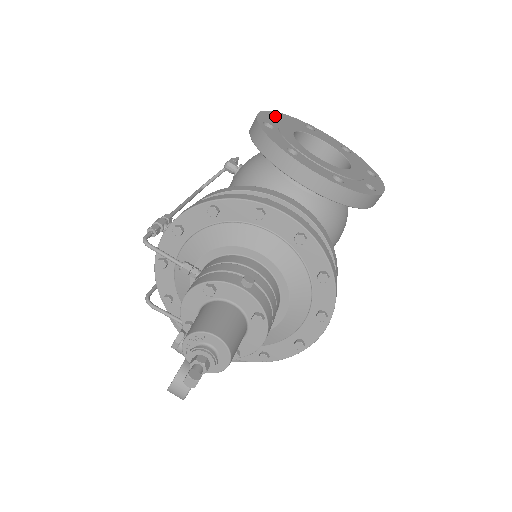
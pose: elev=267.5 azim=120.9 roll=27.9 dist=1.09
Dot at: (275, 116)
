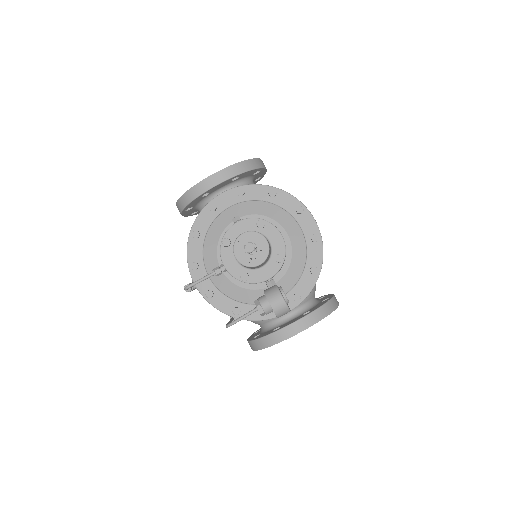
Dot at: occluded
